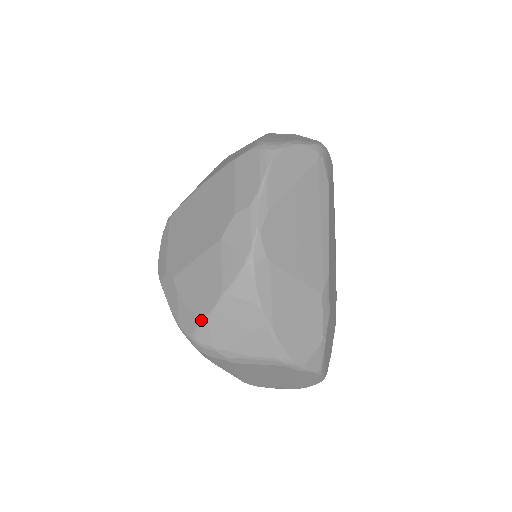
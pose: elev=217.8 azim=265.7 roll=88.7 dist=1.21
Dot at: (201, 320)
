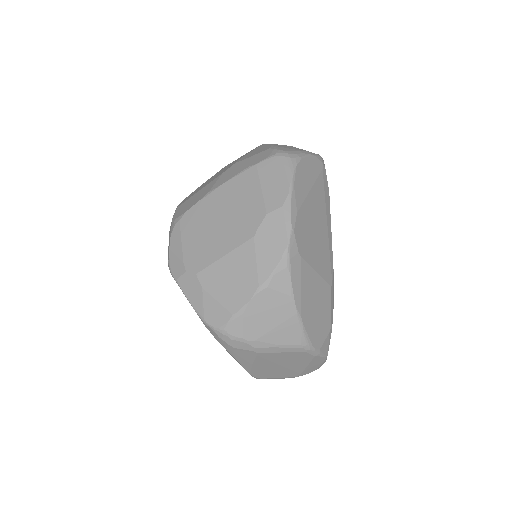
Dot at: (235, 313)
